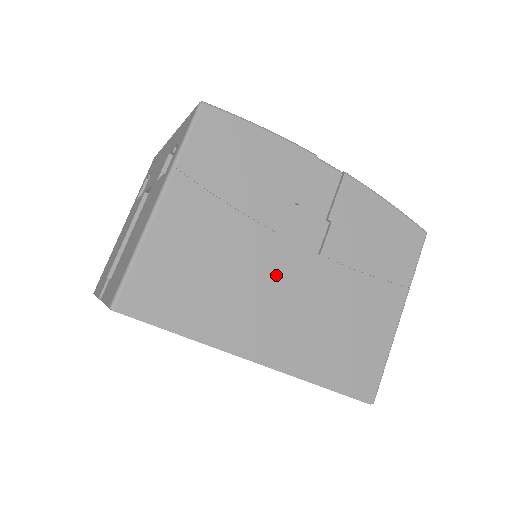
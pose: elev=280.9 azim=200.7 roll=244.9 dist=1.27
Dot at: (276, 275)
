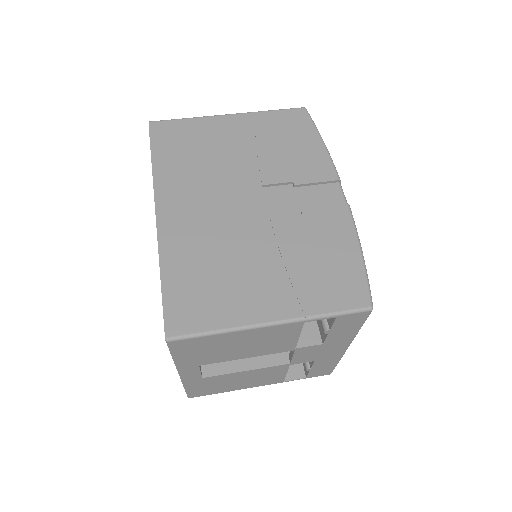
Dot at: (230, 195)
